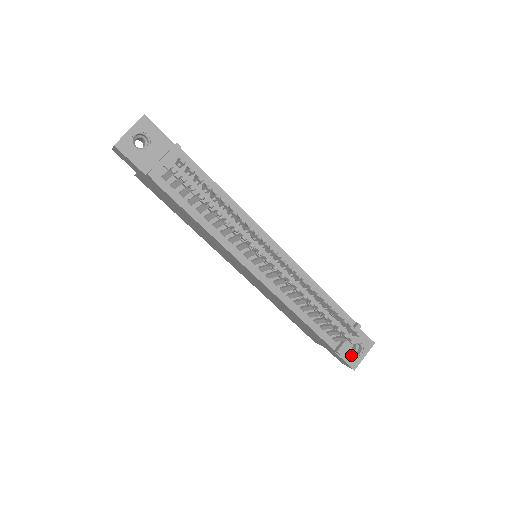
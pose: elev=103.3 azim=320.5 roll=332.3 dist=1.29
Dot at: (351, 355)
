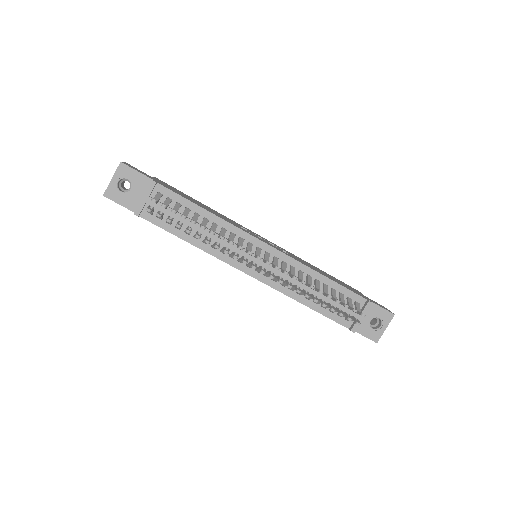
Dot at: (370, 330)
